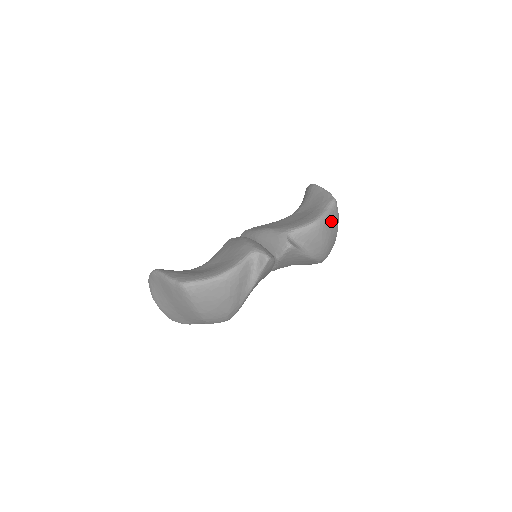
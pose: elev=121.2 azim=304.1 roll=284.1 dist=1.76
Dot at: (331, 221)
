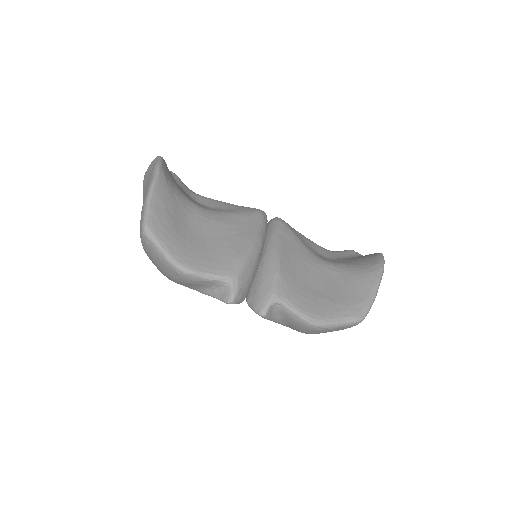
Dot at: (332, 330)
